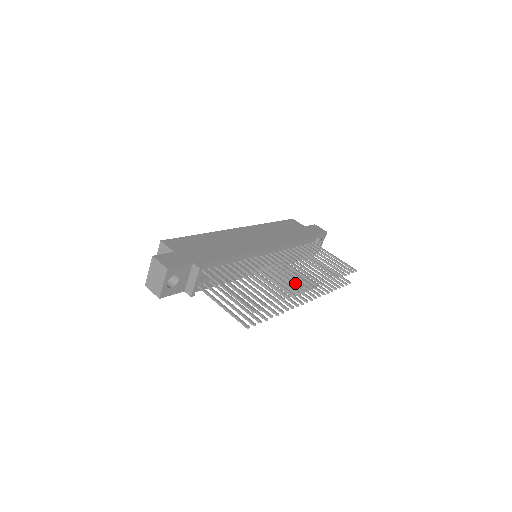
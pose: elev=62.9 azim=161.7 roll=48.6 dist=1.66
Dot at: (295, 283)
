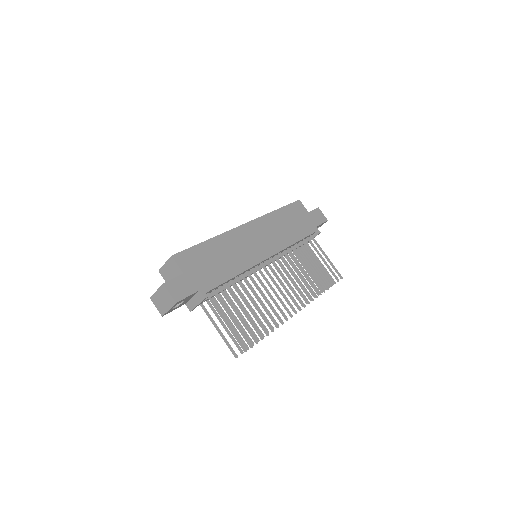
Dot at: occluded
